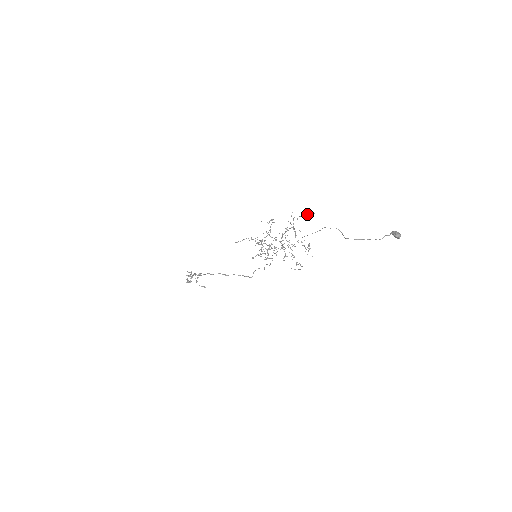
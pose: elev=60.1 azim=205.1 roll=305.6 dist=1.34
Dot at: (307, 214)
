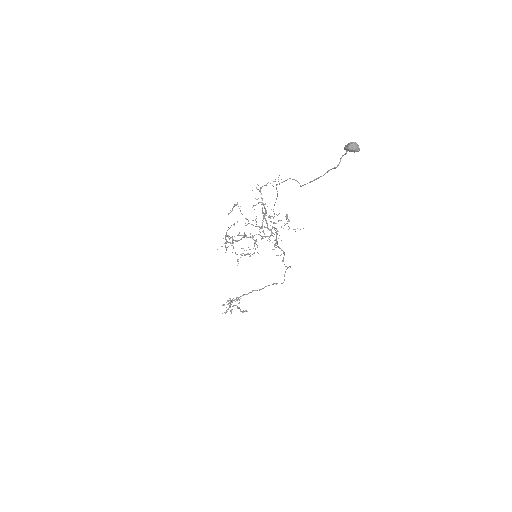
Dot at: occluded
